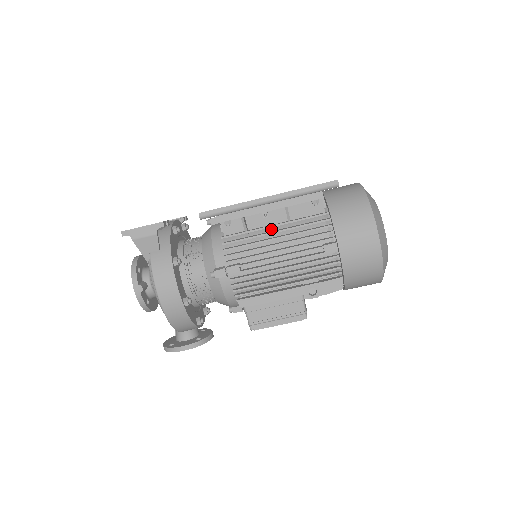
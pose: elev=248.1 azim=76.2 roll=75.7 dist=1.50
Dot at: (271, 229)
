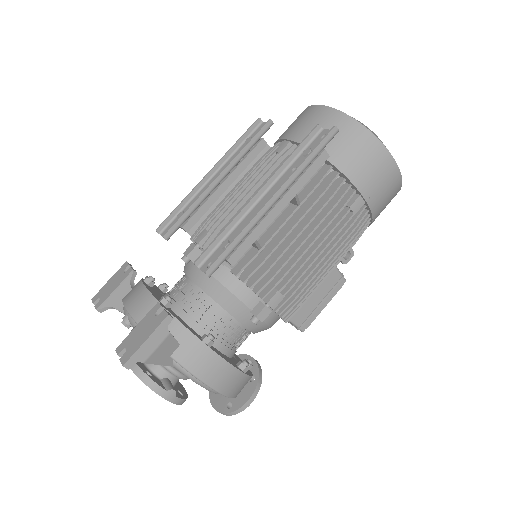
Dot at: occluded
